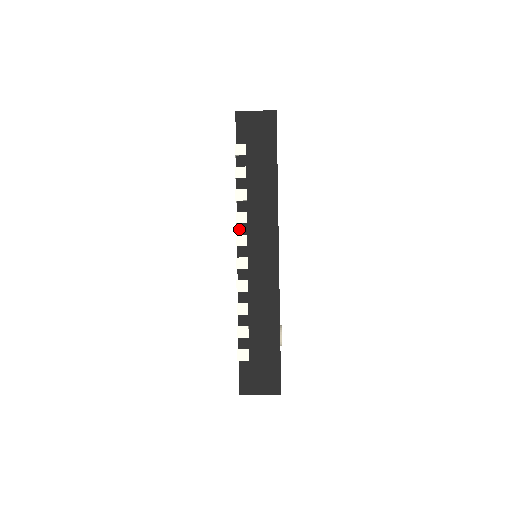
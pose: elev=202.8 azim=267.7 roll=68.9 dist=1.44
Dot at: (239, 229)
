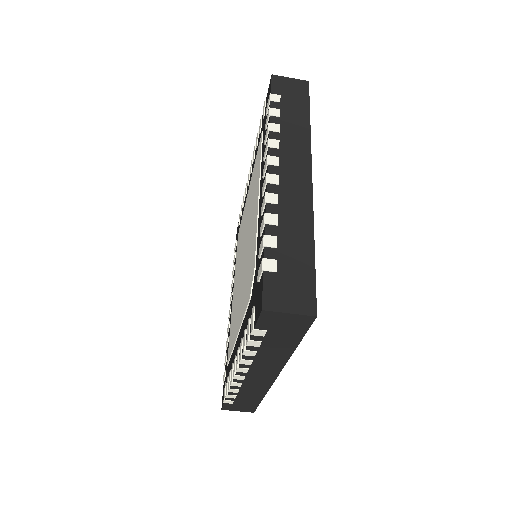
Dot at: (271, 152)
